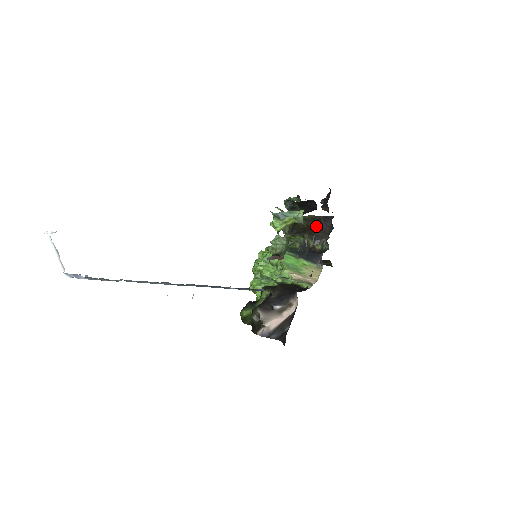
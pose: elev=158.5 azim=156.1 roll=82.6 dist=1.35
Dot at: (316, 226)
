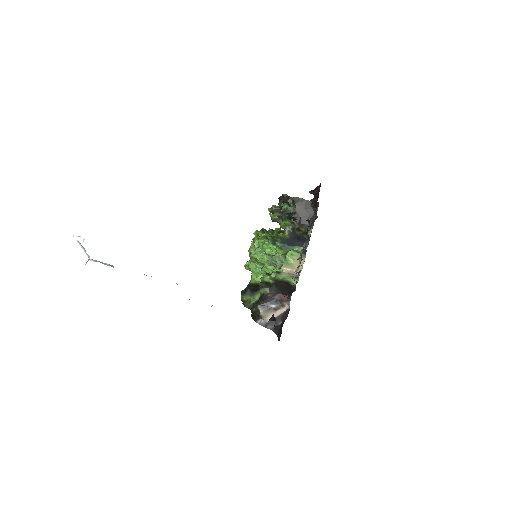
Dot at: (302, 210)
